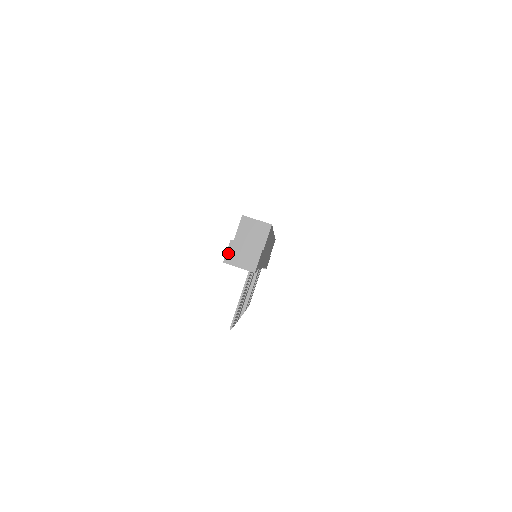
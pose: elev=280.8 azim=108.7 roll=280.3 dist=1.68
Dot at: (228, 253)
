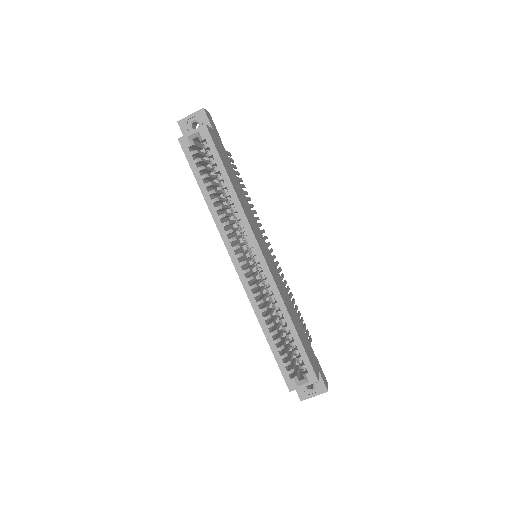
Dot at: occluded
